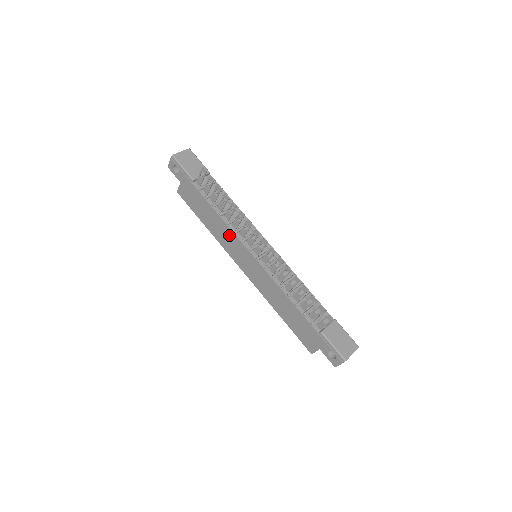
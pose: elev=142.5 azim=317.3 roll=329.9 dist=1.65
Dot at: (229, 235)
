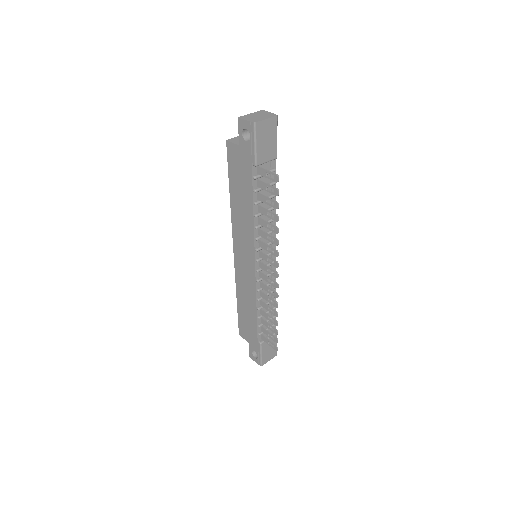
Dot at: (248, 233)
